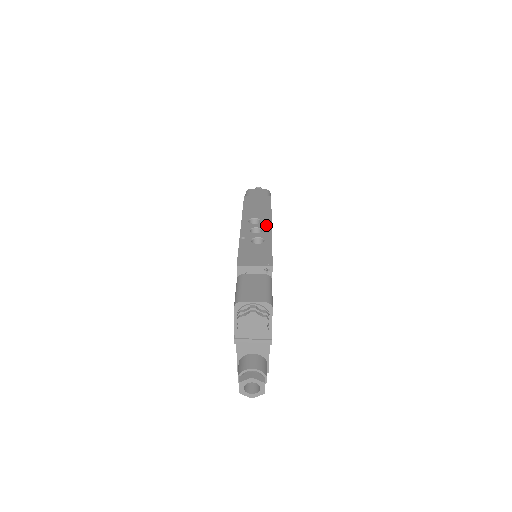
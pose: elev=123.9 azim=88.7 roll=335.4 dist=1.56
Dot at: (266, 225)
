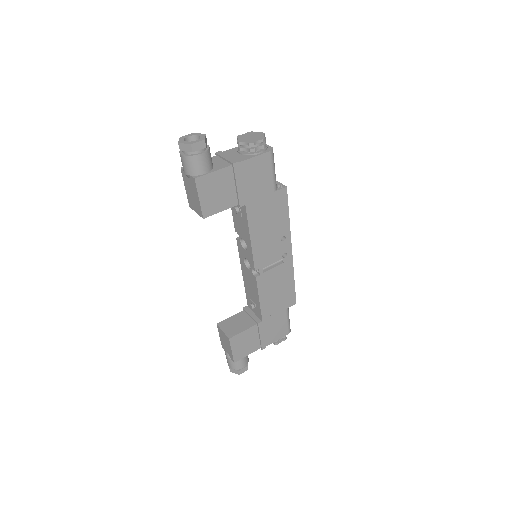
Dot at: occluded
